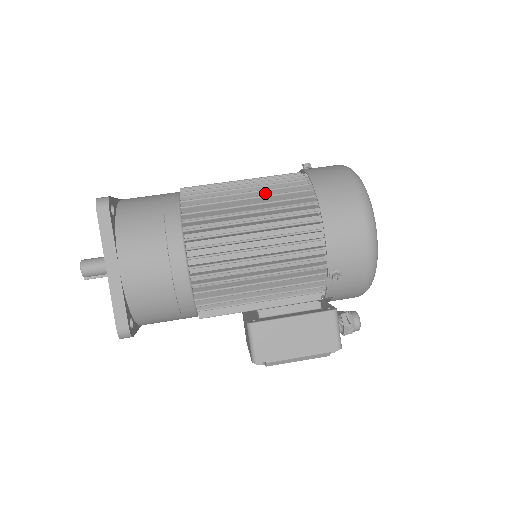
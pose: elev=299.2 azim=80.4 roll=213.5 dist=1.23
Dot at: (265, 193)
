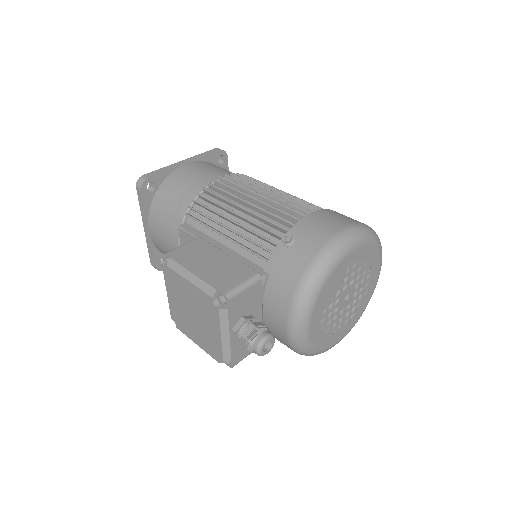
Dot at: occluded
